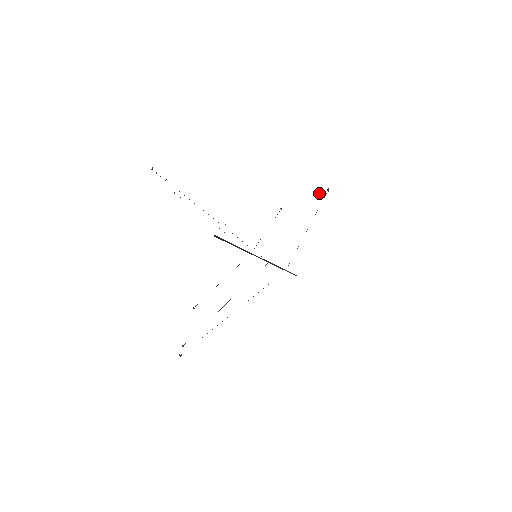
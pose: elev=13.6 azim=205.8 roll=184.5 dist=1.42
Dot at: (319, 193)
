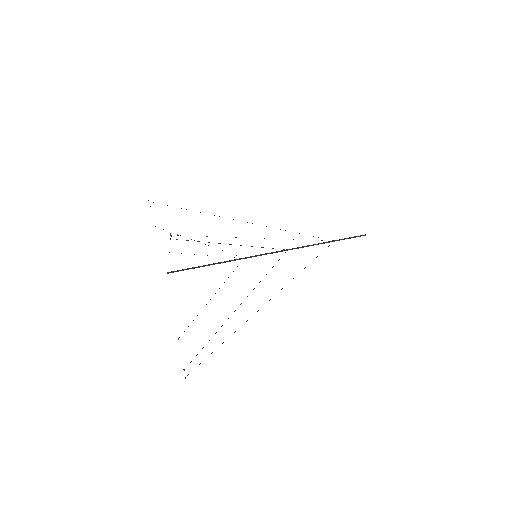
Dot at: (170, 238)
